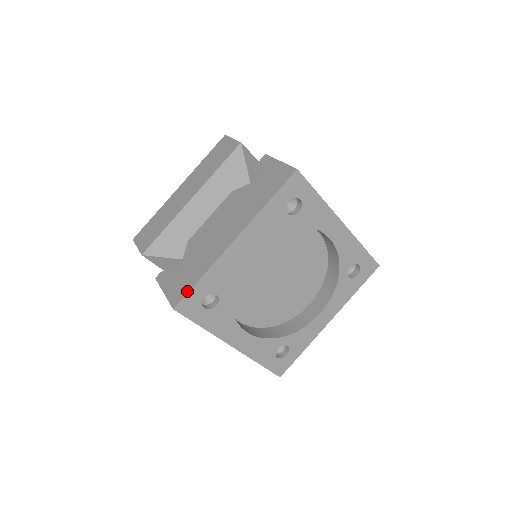
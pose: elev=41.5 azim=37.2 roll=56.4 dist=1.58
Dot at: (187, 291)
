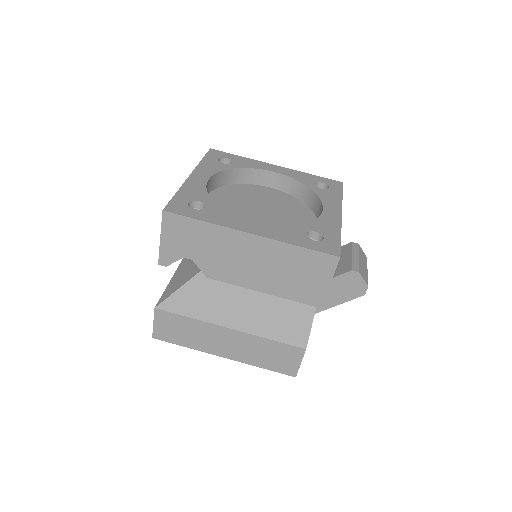
Dot at: (169, 203)
